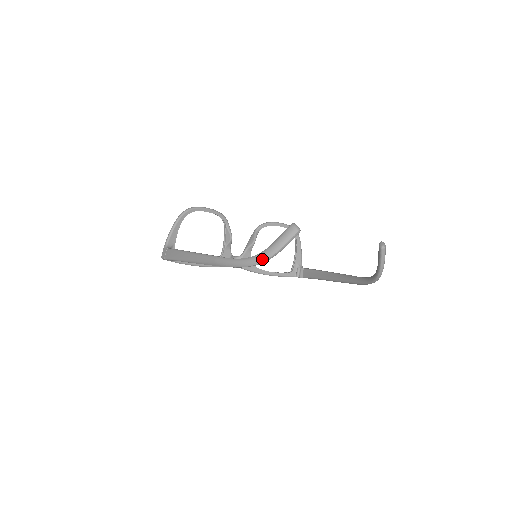
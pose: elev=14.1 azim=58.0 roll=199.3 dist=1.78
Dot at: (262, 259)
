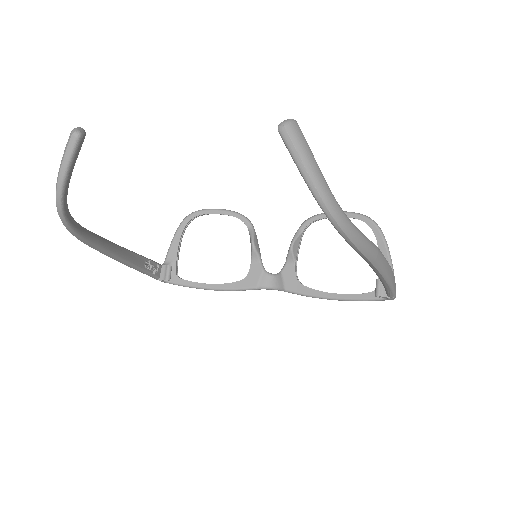
Dot at: (56, 202)
